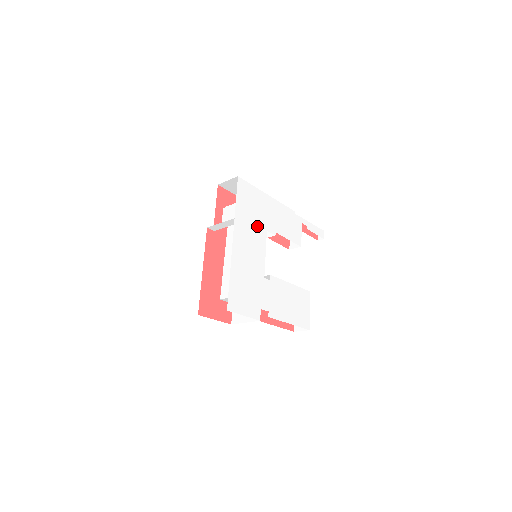
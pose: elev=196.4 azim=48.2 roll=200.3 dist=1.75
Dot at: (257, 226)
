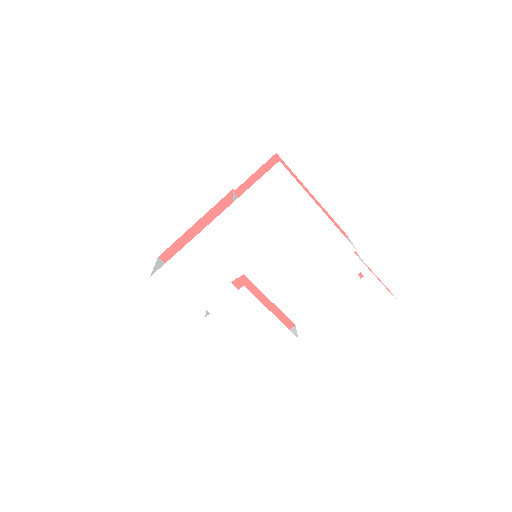
Dot at: (266, 229)
